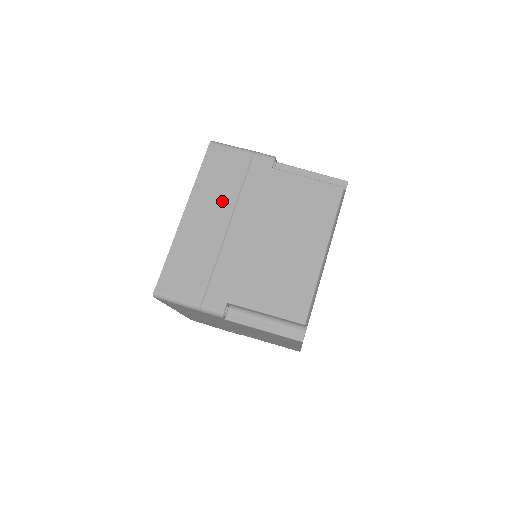
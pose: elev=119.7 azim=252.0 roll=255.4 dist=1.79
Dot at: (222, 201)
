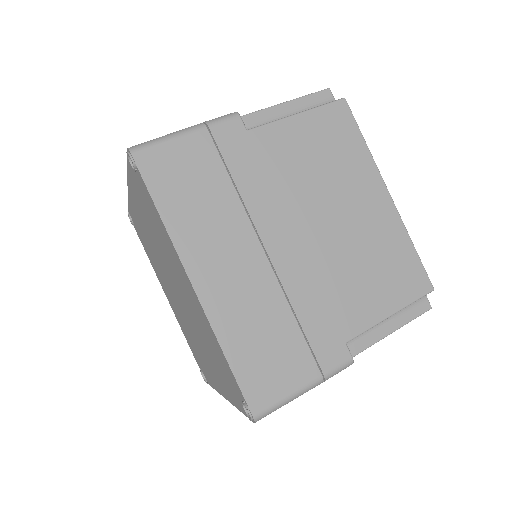
Dot at: (227, 225)
